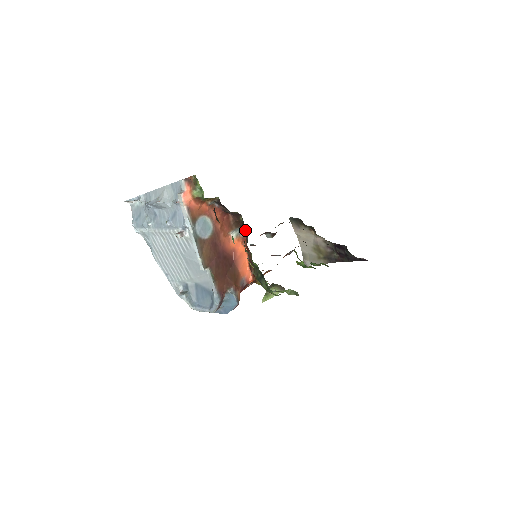
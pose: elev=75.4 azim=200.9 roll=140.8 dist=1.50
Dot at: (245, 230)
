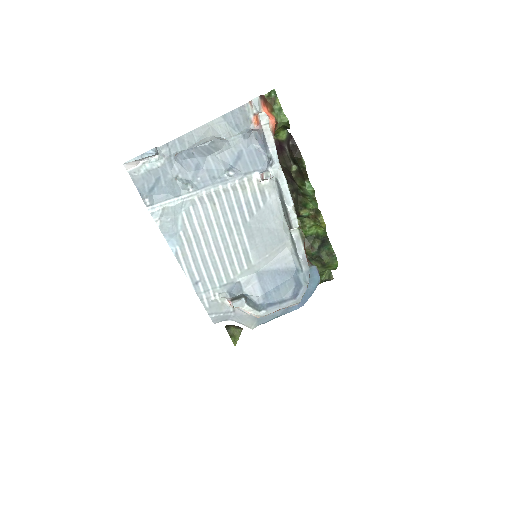
Dot at: occluded
